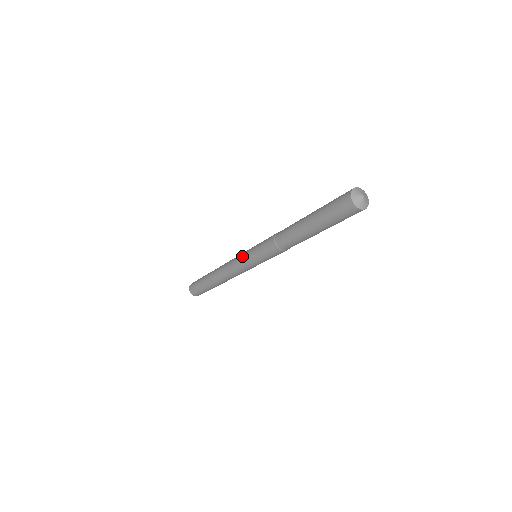
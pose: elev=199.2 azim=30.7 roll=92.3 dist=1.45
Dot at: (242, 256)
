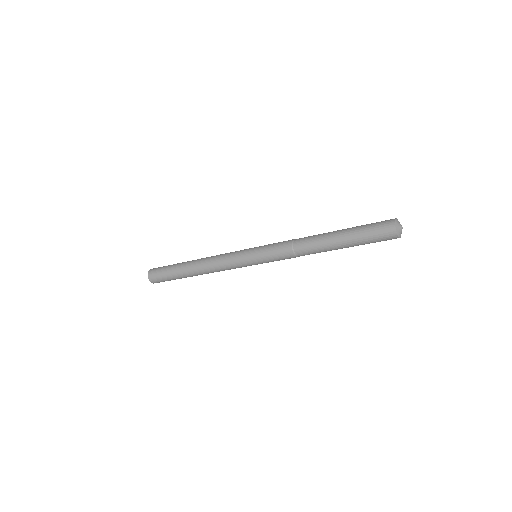
Dot at: (245, 249)
